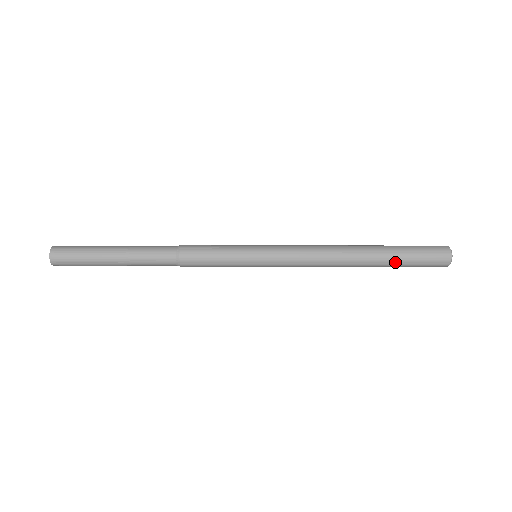
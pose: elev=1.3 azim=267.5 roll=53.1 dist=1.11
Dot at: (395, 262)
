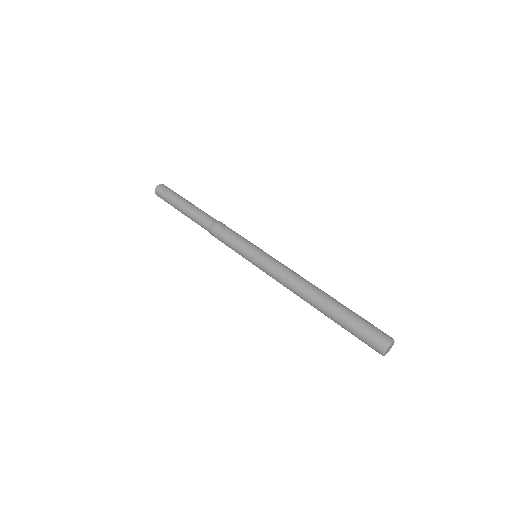
Dot at: (340, 325)
